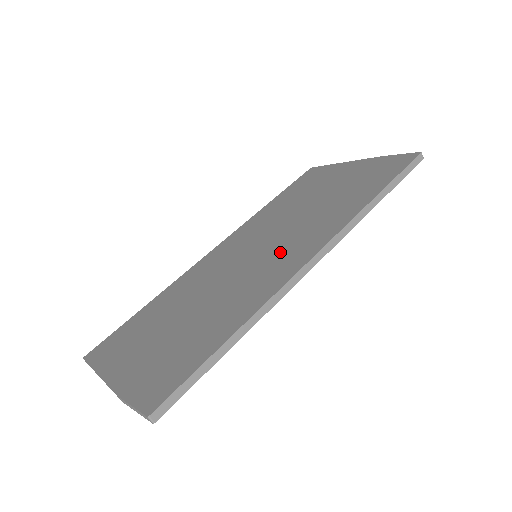
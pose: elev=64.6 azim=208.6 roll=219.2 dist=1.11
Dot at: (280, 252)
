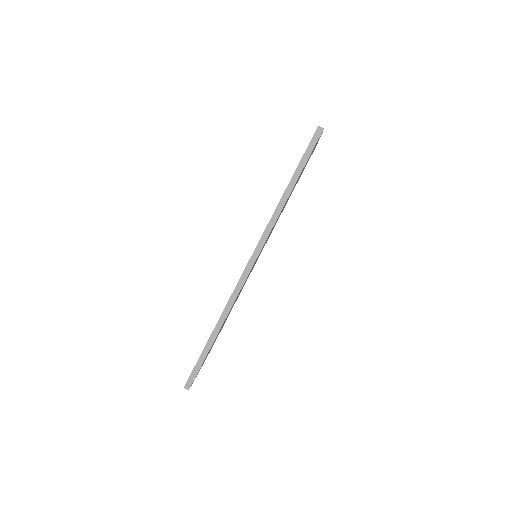
Dot at: occluded
